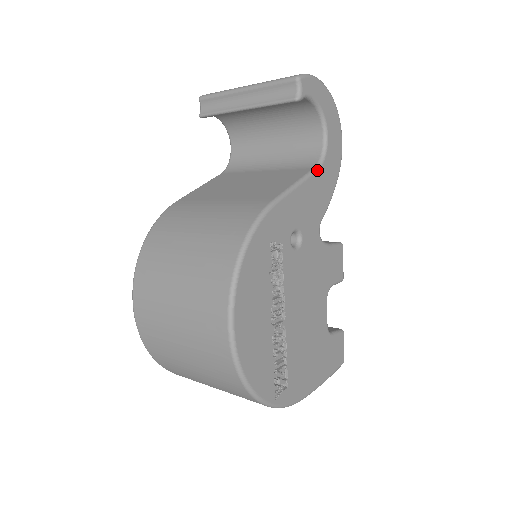
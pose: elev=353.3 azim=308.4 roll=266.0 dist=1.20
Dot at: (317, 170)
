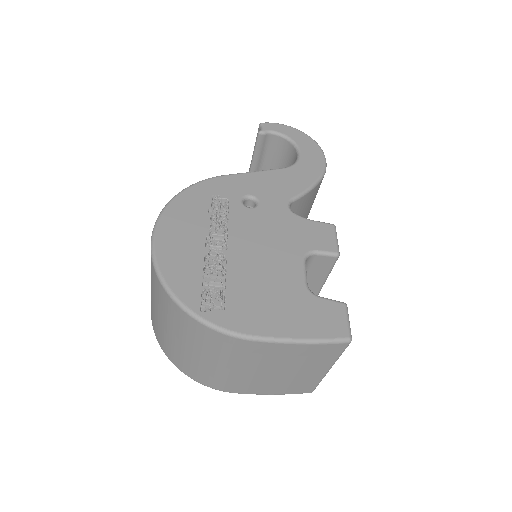
Dot at: (284, 168)
